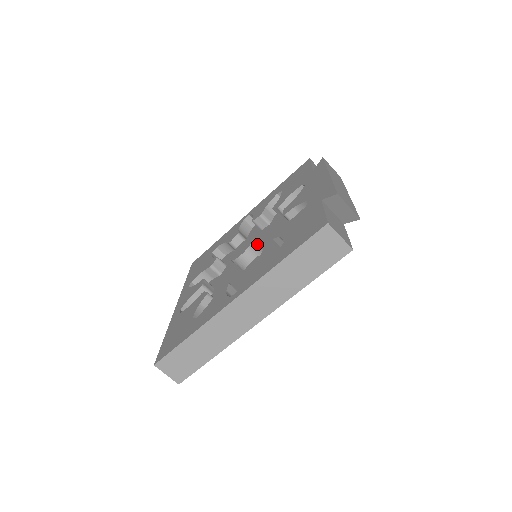
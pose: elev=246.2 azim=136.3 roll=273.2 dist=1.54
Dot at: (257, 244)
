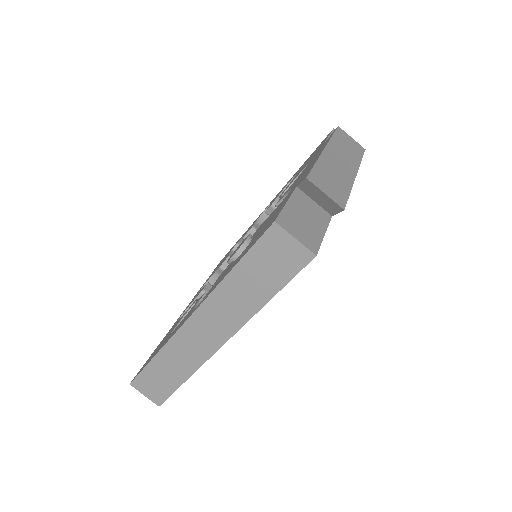
Dot at: occluded
